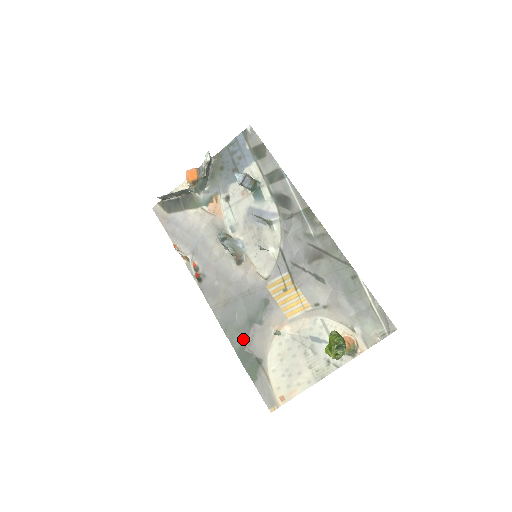
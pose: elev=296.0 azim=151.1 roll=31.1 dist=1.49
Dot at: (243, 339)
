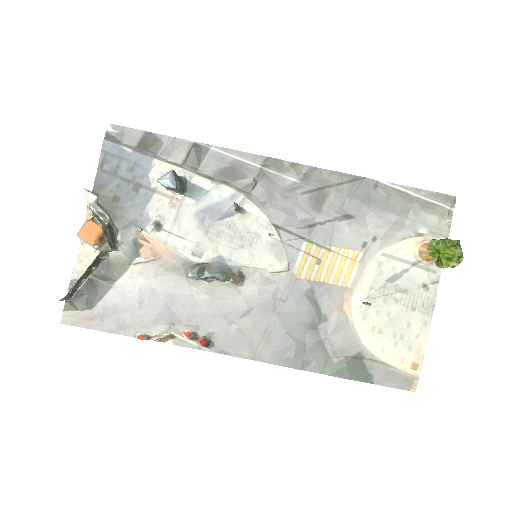
Dot at: (321, 354)
